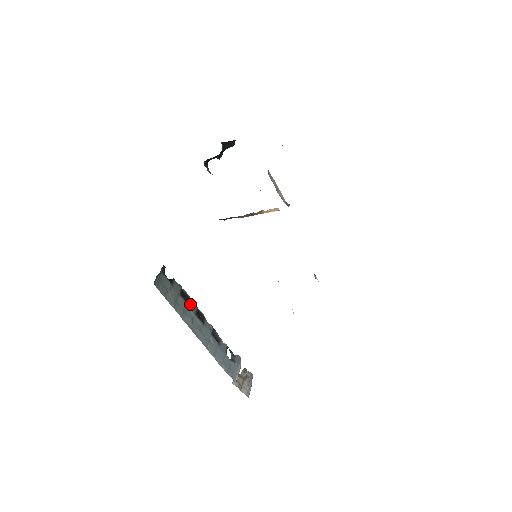
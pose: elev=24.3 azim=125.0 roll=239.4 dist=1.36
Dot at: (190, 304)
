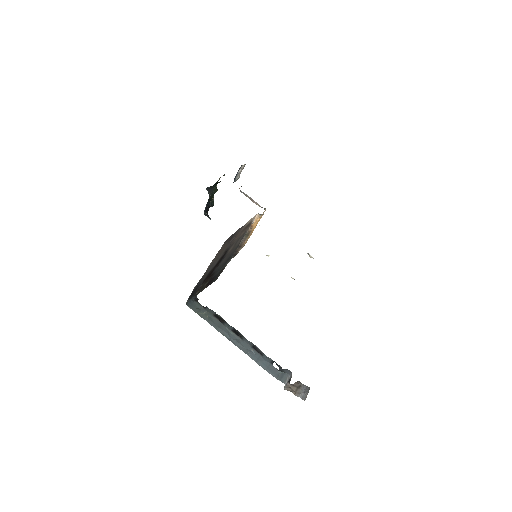
Dot at: (225, 324)
